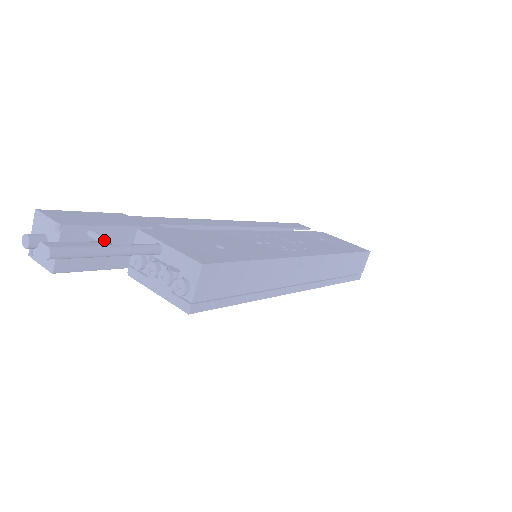
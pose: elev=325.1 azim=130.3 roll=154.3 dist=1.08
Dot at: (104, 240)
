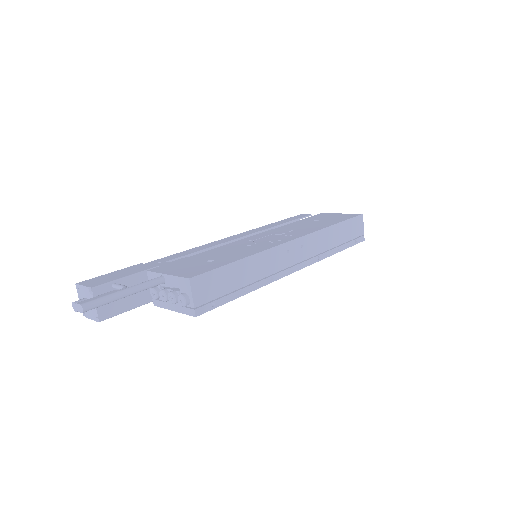
Dot at: (122, 287)
